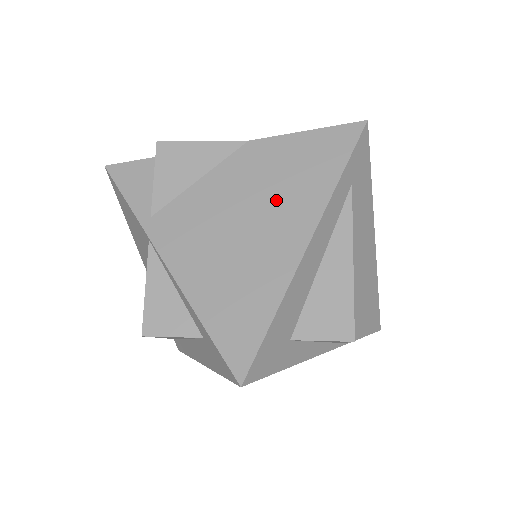
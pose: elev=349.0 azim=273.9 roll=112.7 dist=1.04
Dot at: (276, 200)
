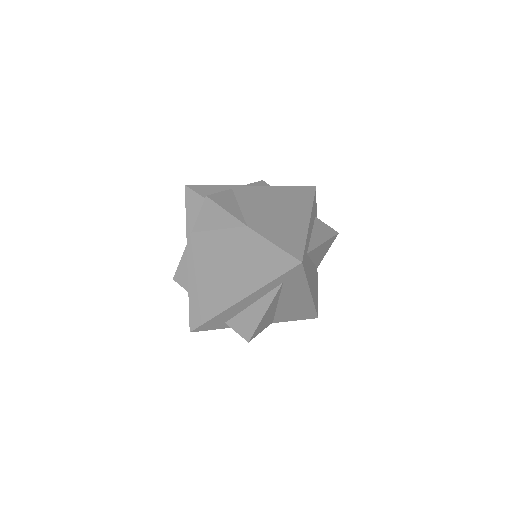
Dot at: (240, 269)
